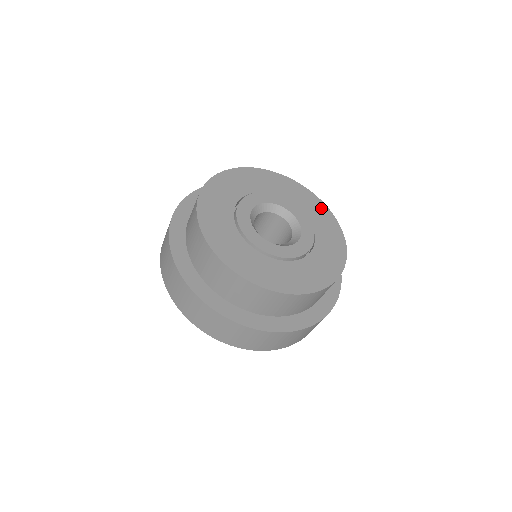
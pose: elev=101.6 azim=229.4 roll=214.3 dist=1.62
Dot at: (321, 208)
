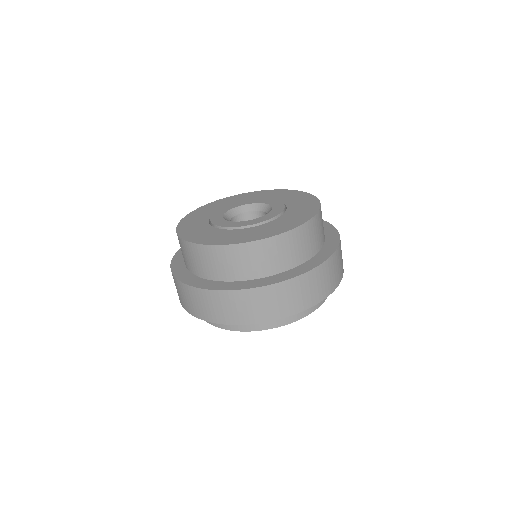
Dot at: (253, 194)
